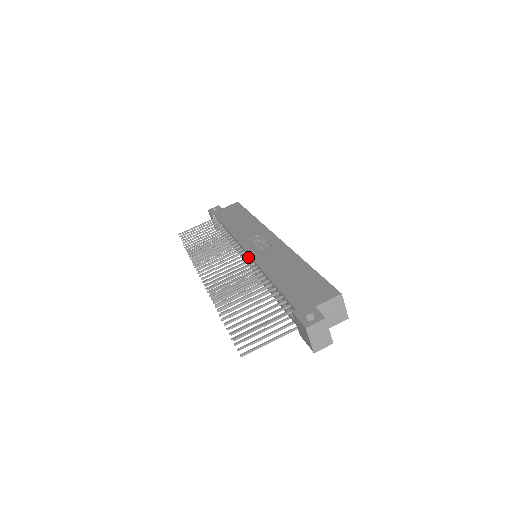
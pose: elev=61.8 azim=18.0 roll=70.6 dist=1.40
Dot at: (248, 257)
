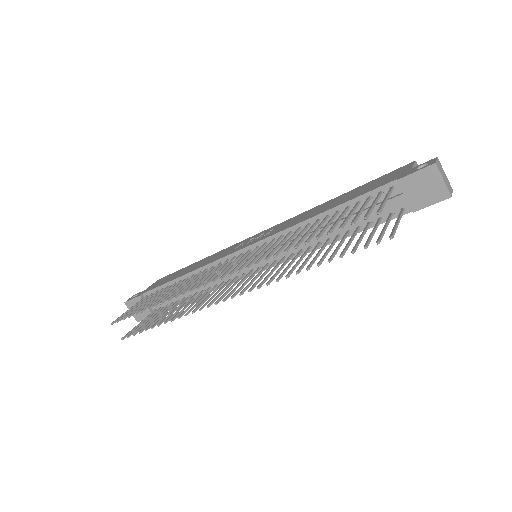
Dot at: (257, 246)
